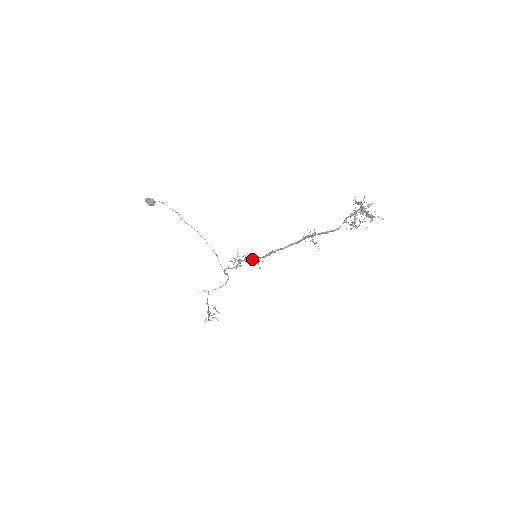
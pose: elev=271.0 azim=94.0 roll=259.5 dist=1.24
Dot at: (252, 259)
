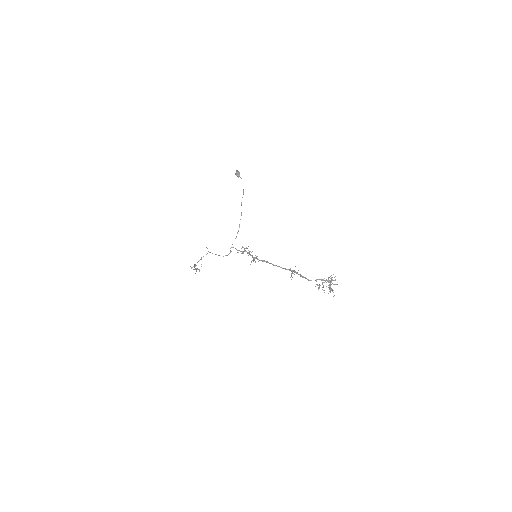
Dot at: (252, 255)
